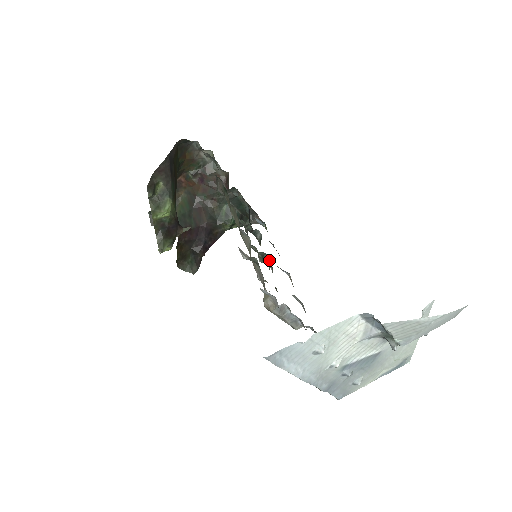
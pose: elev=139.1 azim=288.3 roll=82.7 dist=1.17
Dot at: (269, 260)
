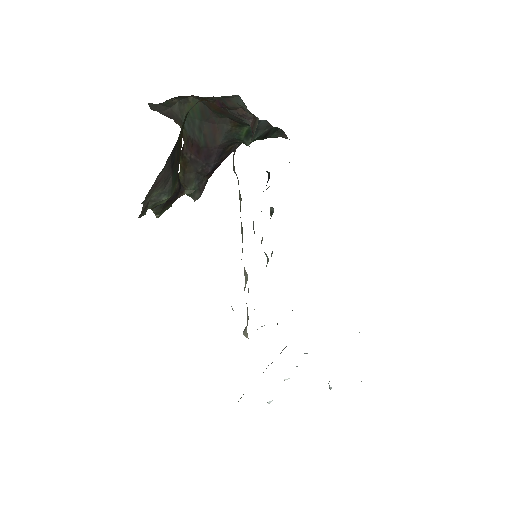
Dot at: (268, 261)
